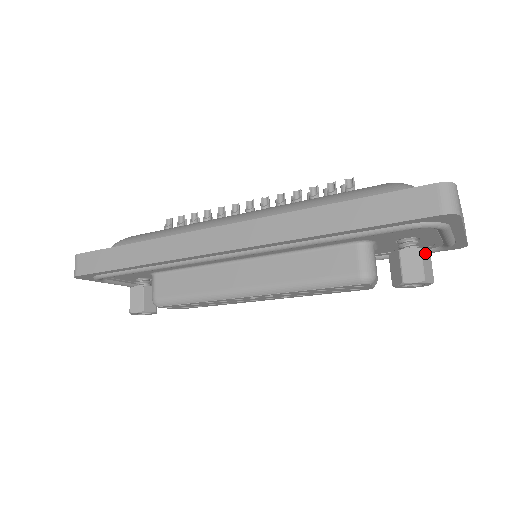
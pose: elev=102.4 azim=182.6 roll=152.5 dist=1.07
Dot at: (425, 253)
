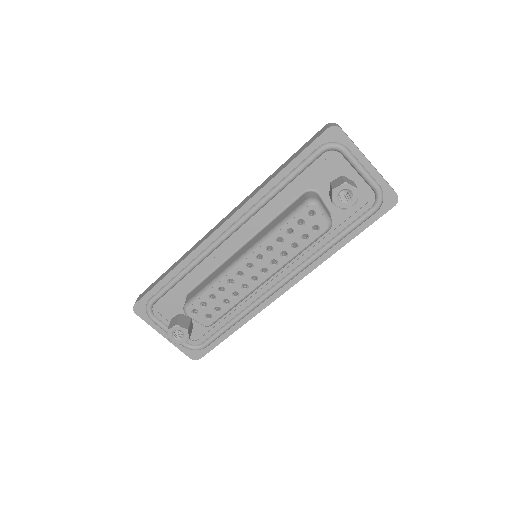
Dot at: (348, 179)
